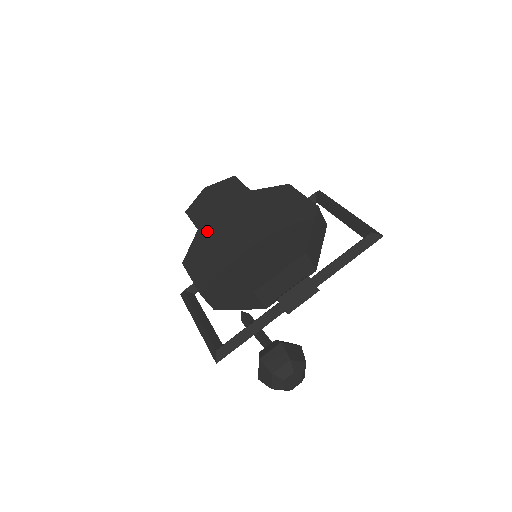
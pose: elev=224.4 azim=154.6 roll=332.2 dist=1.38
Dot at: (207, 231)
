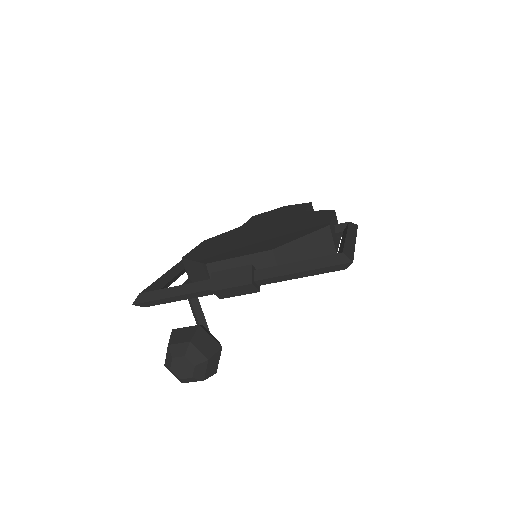
Dot at: (244, 227)
